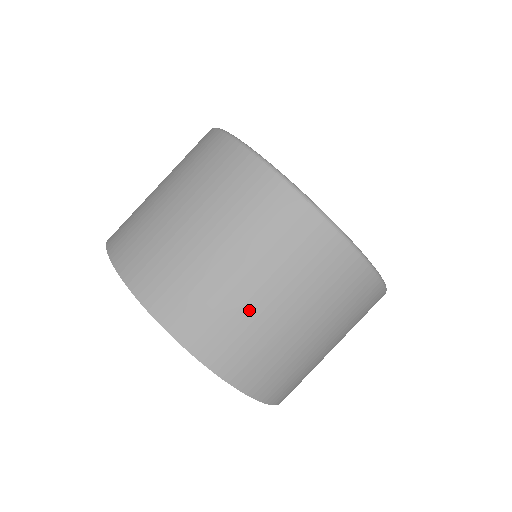
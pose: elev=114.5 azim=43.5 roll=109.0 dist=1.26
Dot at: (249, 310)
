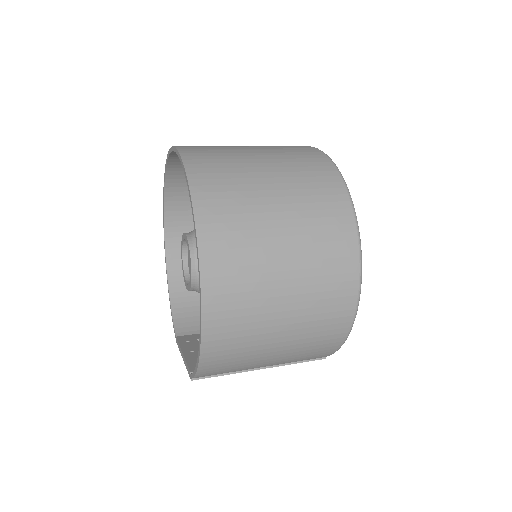
Dot at: (243, 162)
